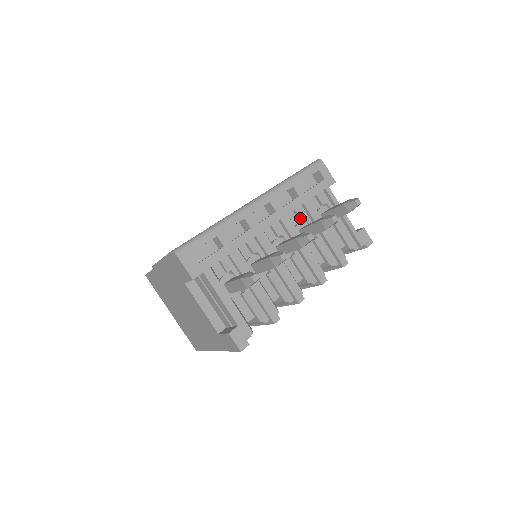
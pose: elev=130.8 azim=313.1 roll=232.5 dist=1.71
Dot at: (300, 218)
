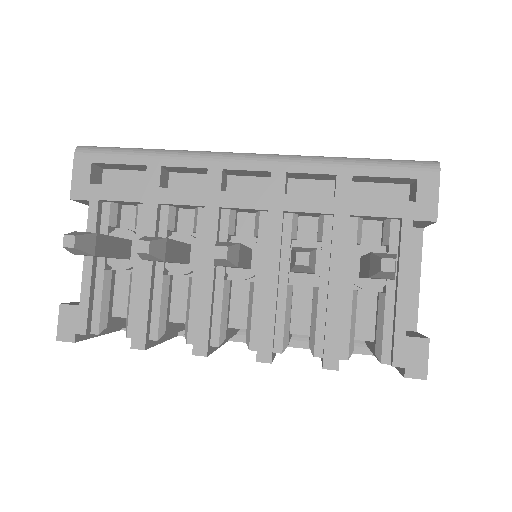
Dot at: (317, 236)
